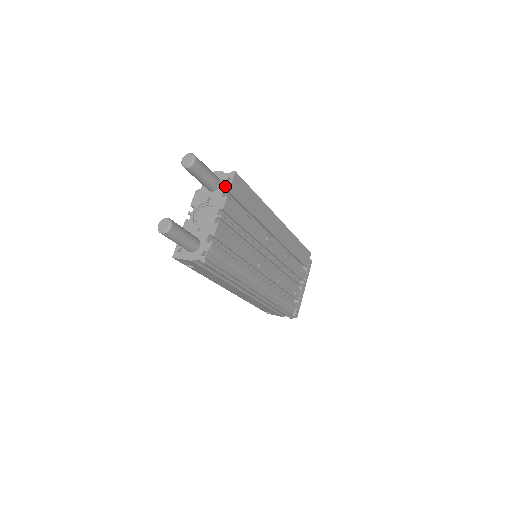
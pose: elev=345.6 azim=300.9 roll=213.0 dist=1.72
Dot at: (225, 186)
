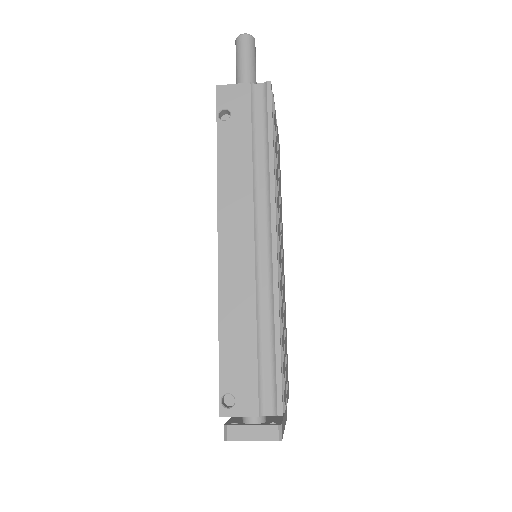
Dot at: occluded
